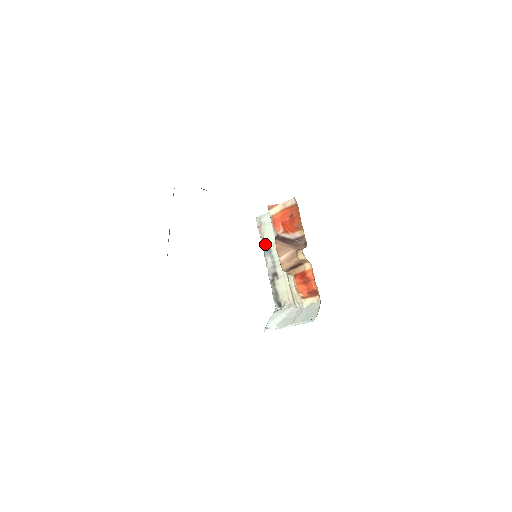
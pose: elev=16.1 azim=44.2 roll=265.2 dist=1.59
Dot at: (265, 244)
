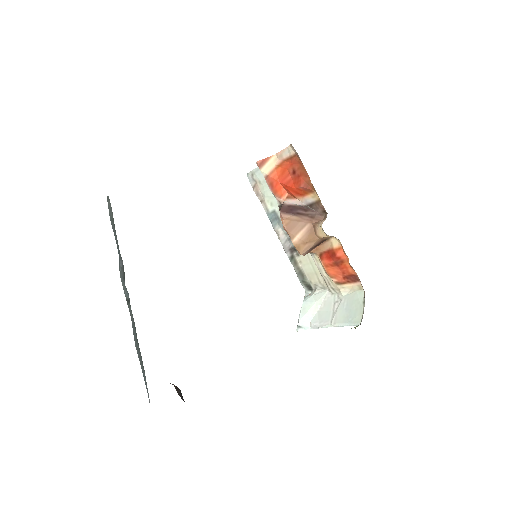
Dot at: (269, 210)
